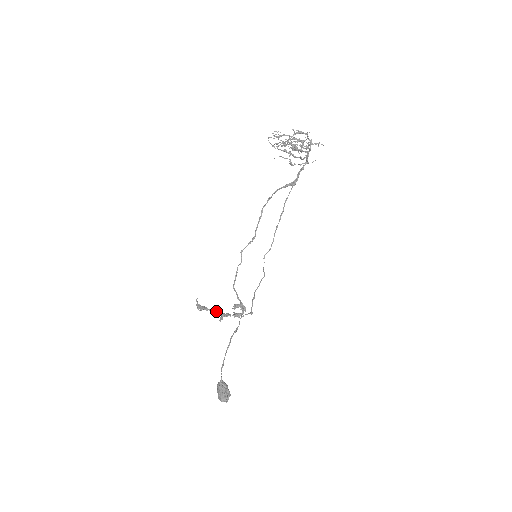
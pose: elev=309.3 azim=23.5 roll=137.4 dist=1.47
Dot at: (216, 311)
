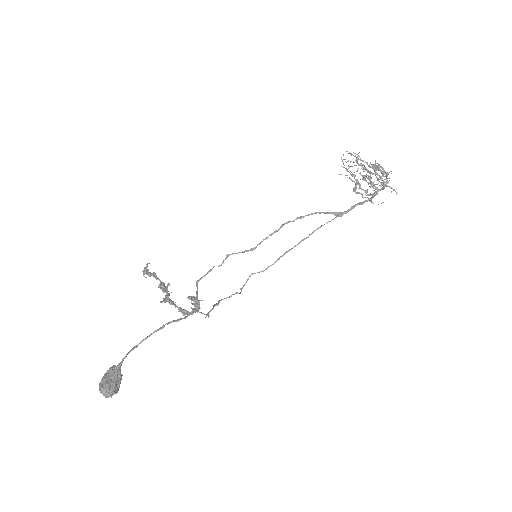
Dot at: (166, 286)
